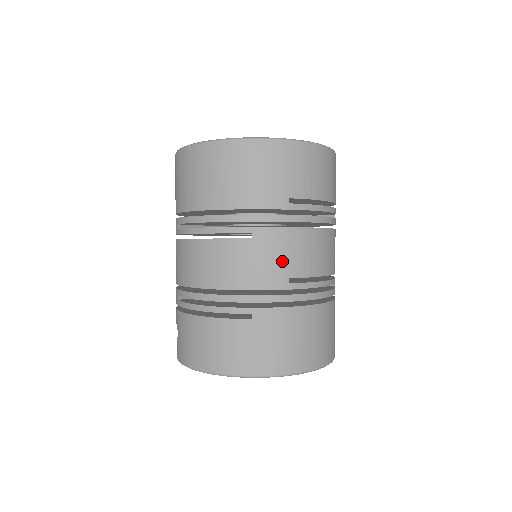
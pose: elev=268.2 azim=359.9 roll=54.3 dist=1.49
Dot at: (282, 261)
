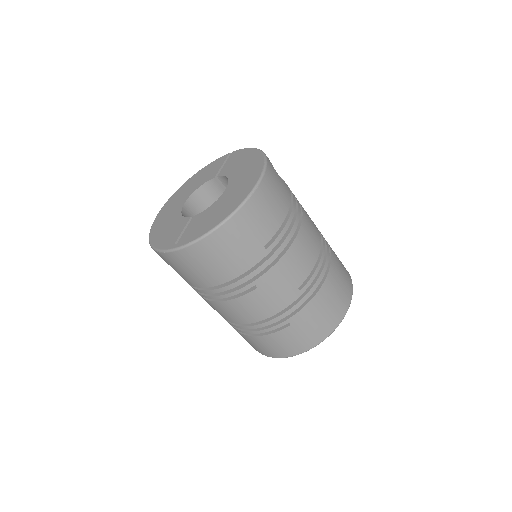
Dot at: (287, 284)
